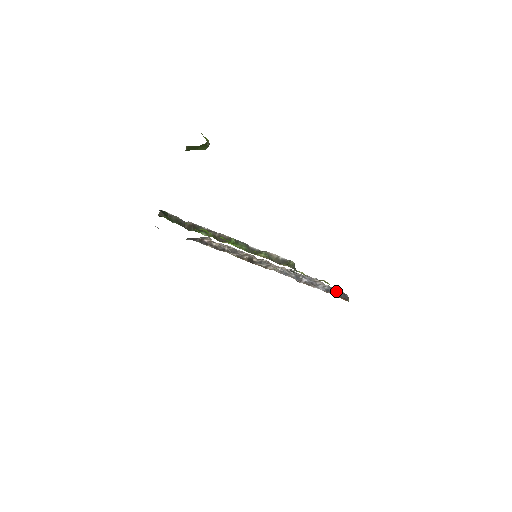
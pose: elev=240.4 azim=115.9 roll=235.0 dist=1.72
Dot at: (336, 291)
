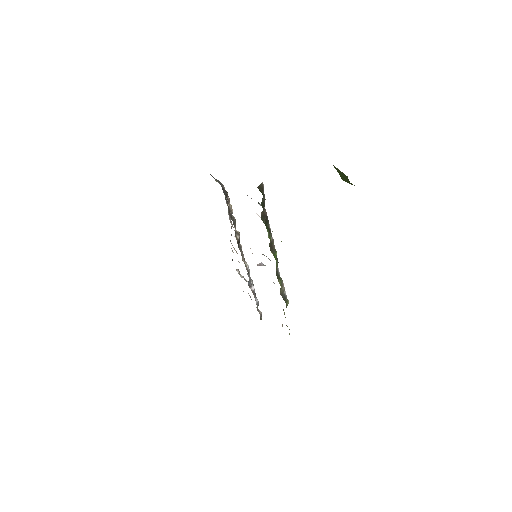
Dot at: occluded
